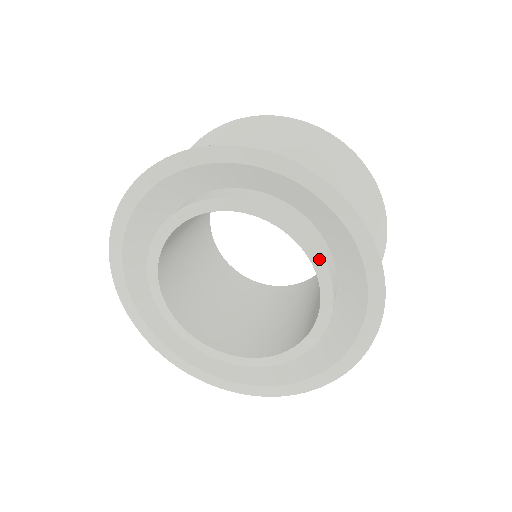
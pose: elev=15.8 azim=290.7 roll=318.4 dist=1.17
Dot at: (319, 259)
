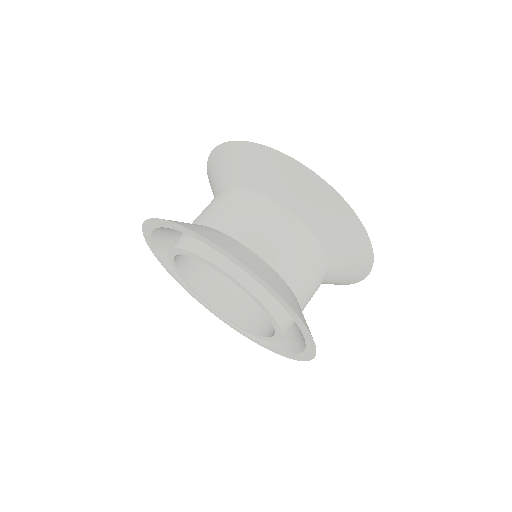
Dot at: (250, 294)
